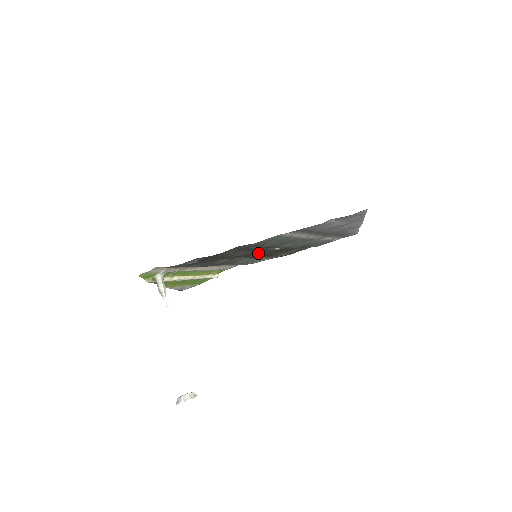
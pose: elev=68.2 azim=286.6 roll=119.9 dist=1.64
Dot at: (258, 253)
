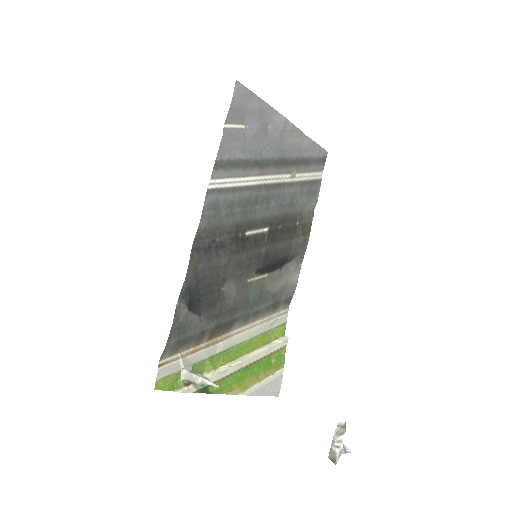
Dot at: (254, 252)
